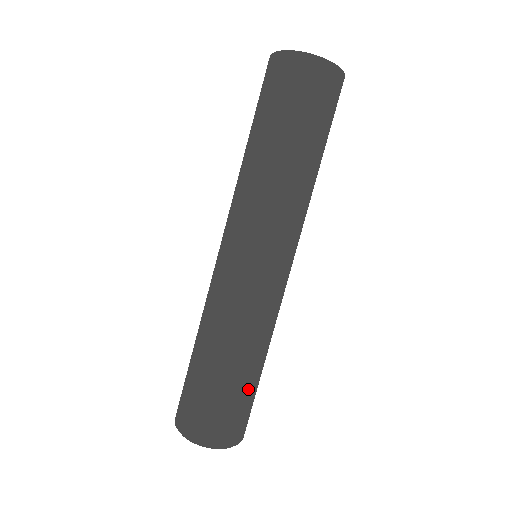
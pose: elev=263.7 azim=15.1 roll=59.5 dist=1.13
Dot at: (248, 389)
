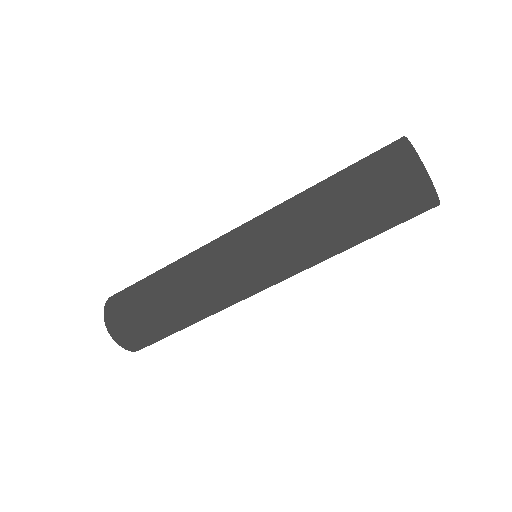
Dot at: occluded
